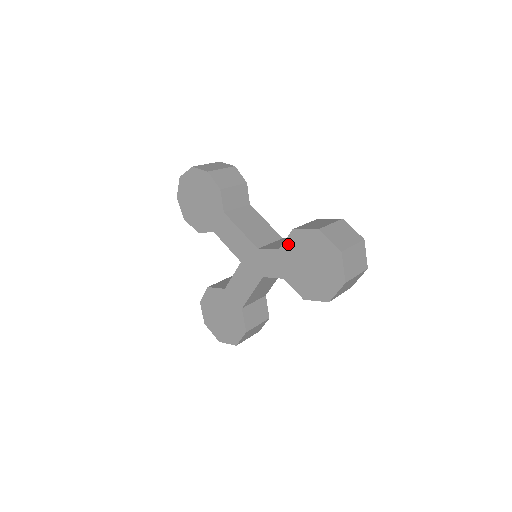
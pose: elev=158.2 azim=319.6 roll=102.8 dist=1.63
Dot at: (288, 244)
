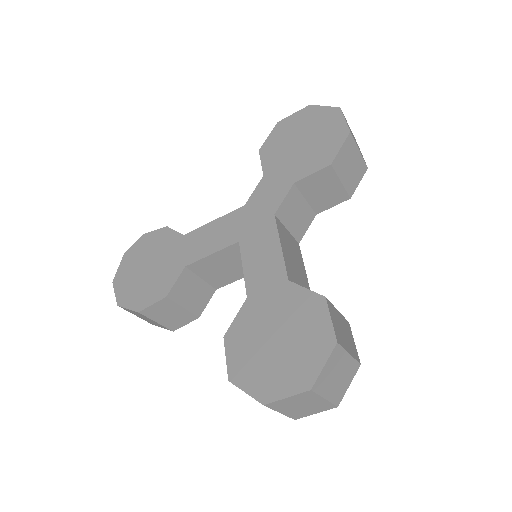
Dot at: (266, 161)
